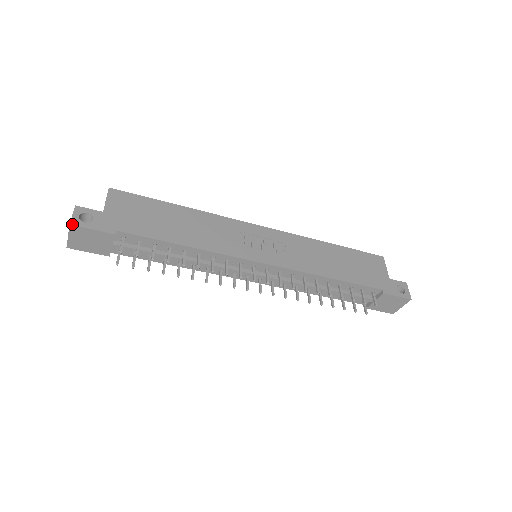
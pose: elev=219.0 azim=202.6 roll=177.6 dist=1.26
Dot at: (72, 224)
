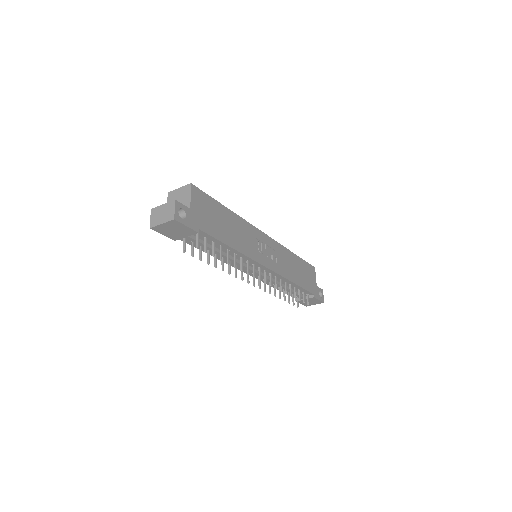
Dot at: (176, 219)
